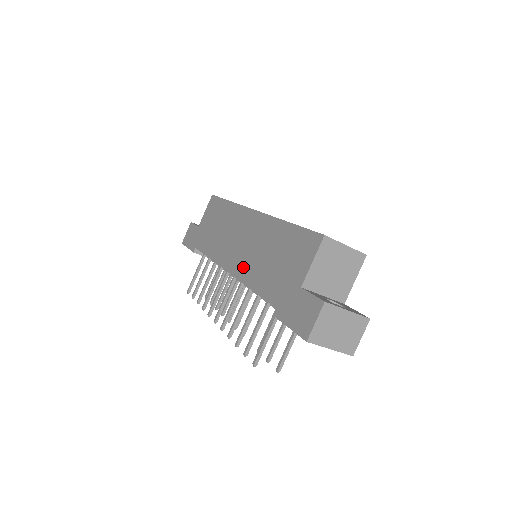
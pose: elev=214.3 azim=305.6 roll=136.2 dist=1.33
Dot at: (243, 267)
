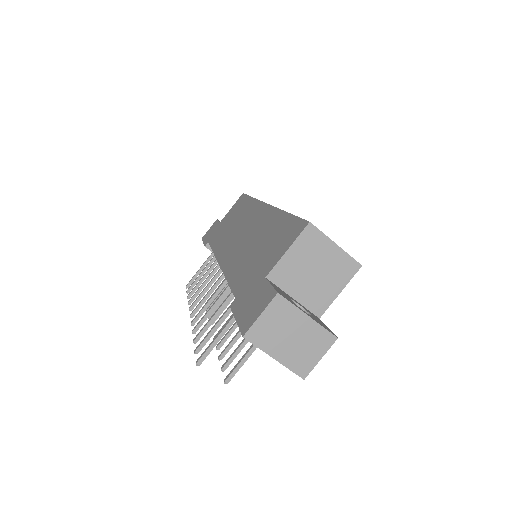
Dot at: (231, 258)
